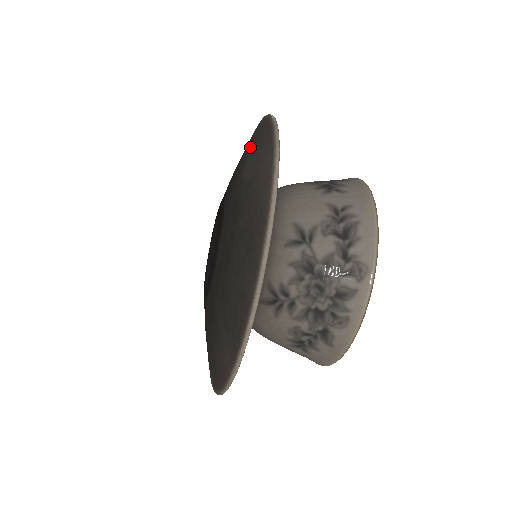
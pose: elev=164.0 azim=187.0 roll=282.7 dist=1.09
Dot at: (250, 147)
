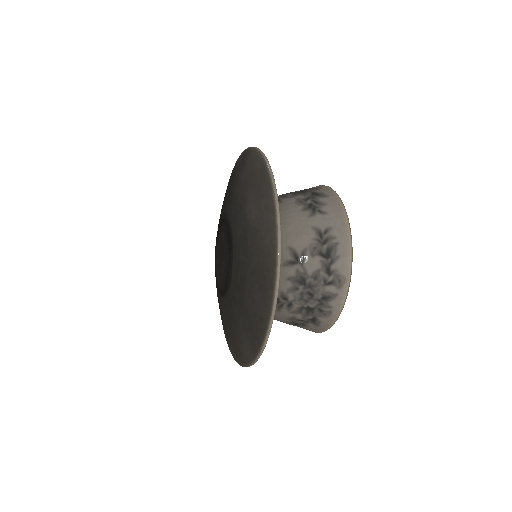
Dot at: (249, 184)
